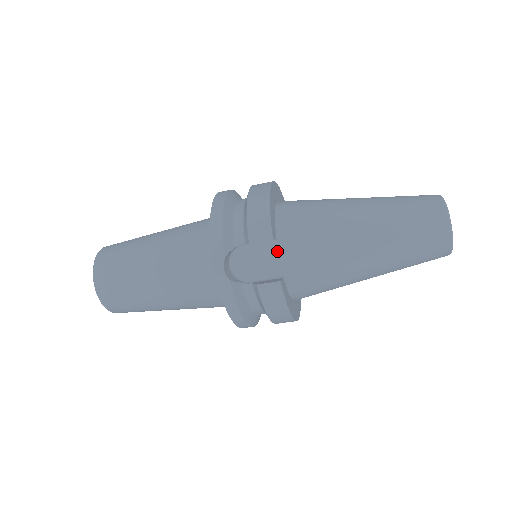
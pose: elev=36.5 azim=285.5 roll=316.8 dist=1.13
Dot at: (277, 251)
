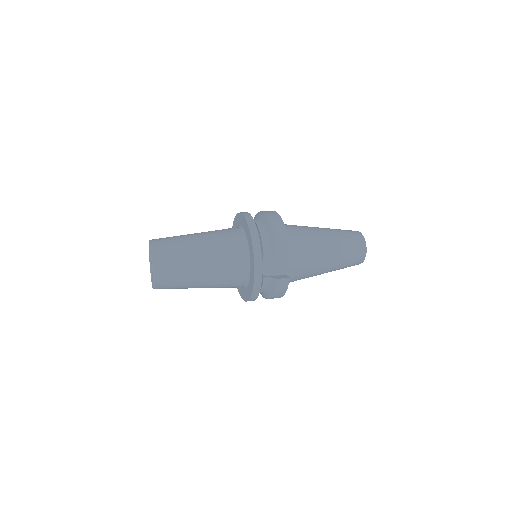
Dot at: (285, 259)
